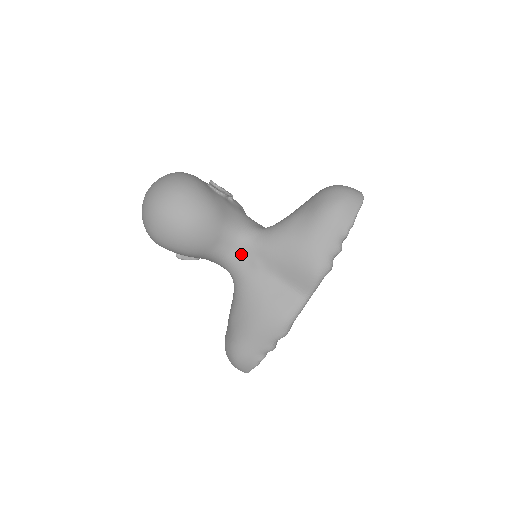
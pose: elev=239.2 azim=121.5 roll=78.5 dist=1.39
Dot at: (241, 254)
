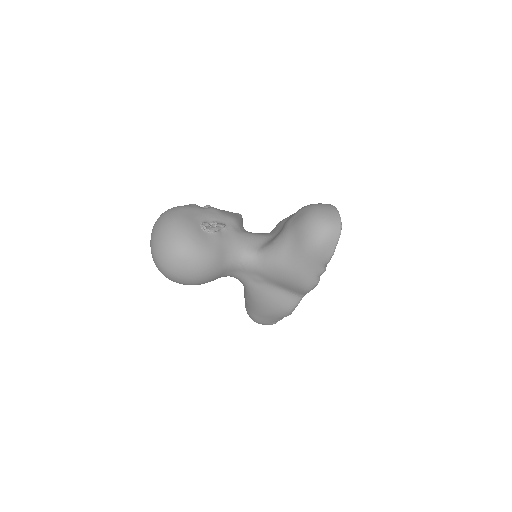
Dot at: (244, 273)
